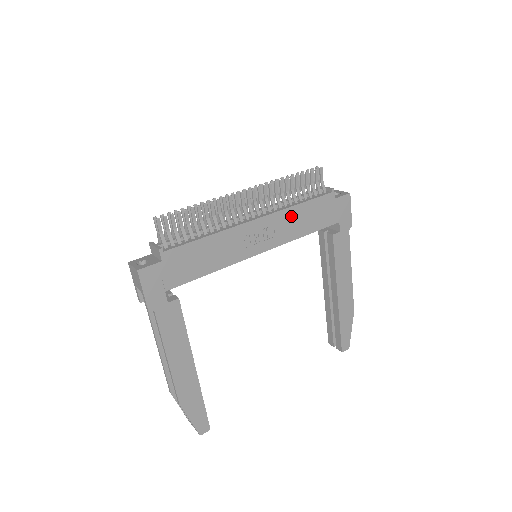
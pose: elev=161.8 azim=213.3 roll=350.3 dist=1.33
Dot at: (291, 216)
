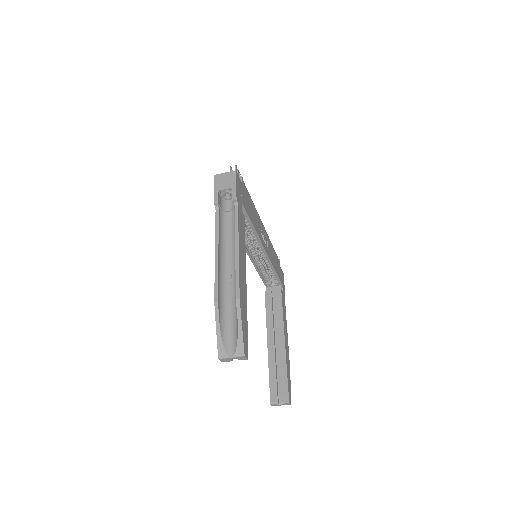
Dot at: (271, 248)
